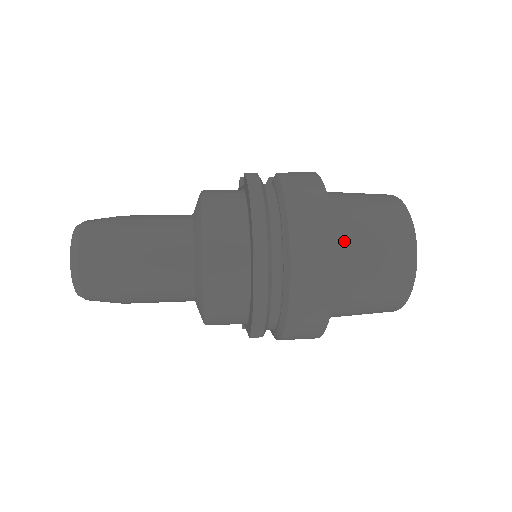
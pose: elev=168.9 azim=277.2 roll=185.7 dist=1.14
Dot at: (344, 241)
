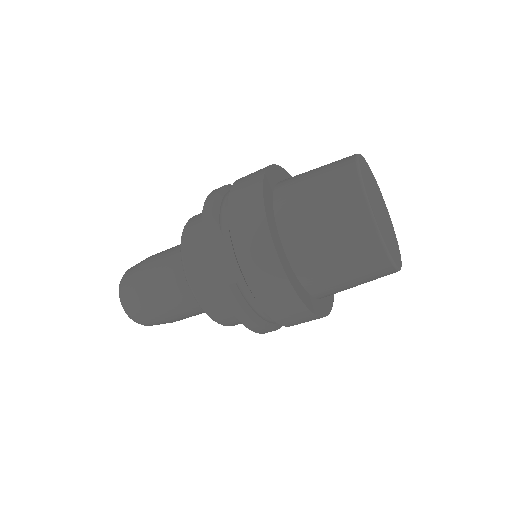
Dot at: occluded
